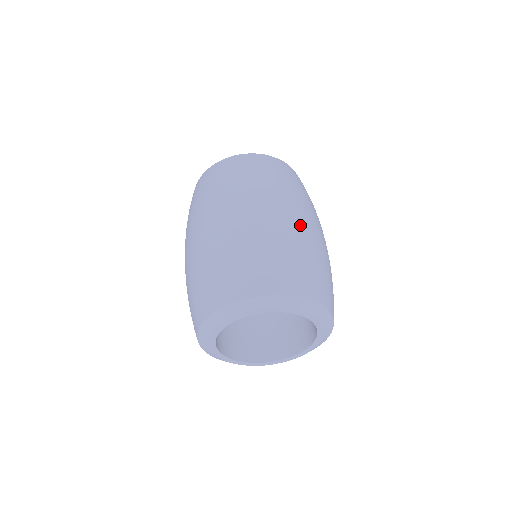
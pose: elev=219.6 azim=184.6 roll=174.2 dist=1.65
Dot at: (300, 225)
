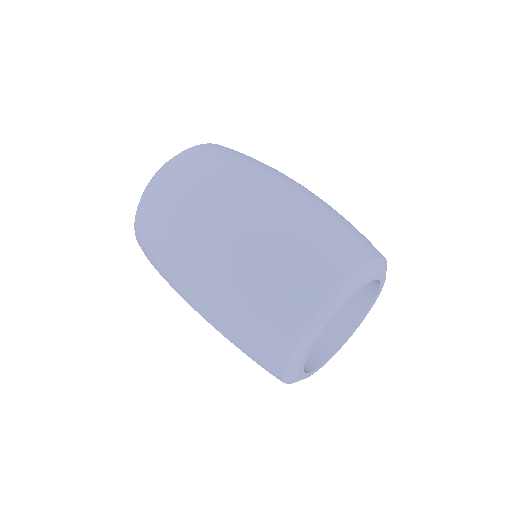
Dot at: occluded
